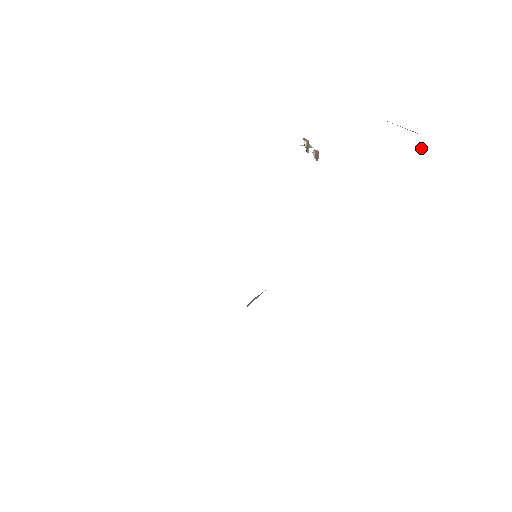
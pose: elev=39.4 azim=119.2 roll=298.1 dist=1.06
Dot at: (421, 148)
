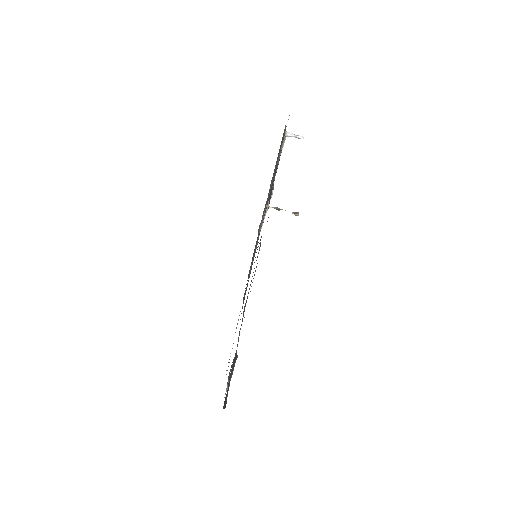
Dot at: (295, 137)
